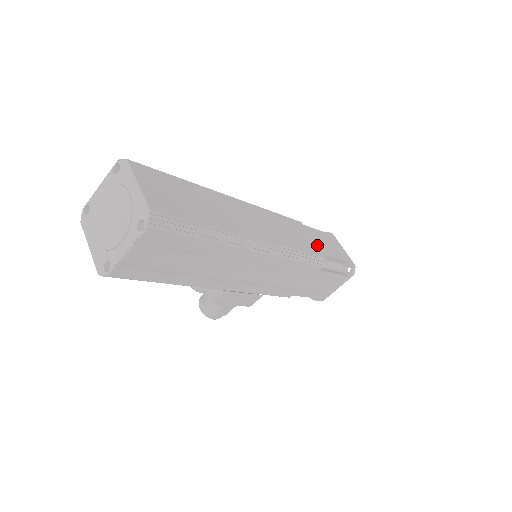
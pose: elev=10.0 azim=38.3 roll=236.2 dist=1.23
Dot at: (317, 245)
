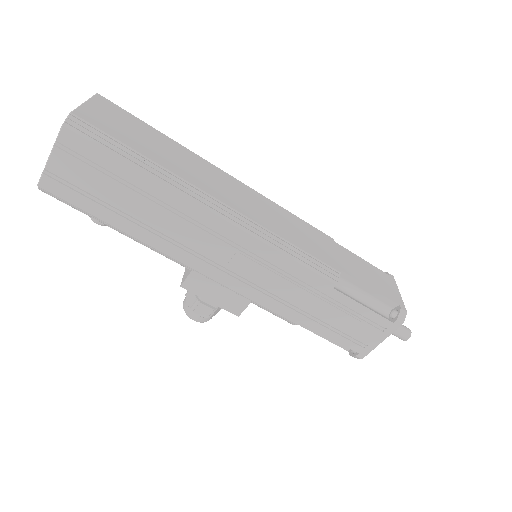
Dot at: (339, 261)
